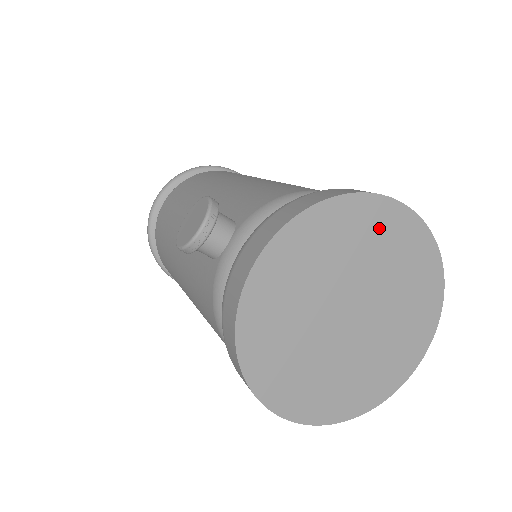
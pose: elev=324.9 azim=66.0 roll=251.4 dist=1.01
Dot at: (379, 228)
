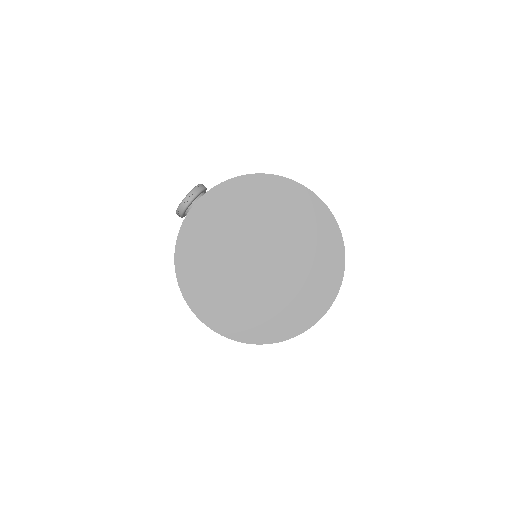
Dot at: (288, 202)
